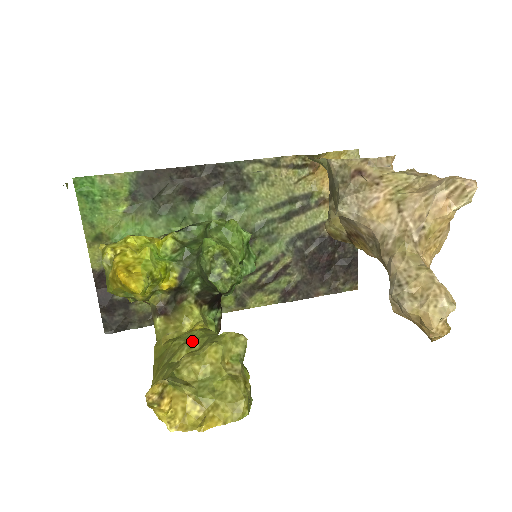
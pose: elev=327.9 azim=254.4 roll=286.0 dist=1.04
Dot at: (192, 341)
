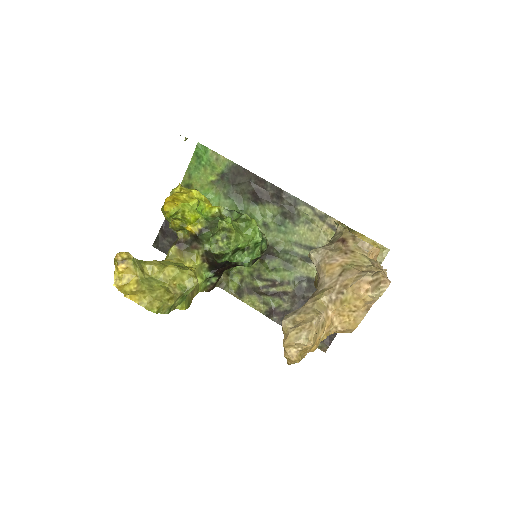
Dot at: (172, 263)
